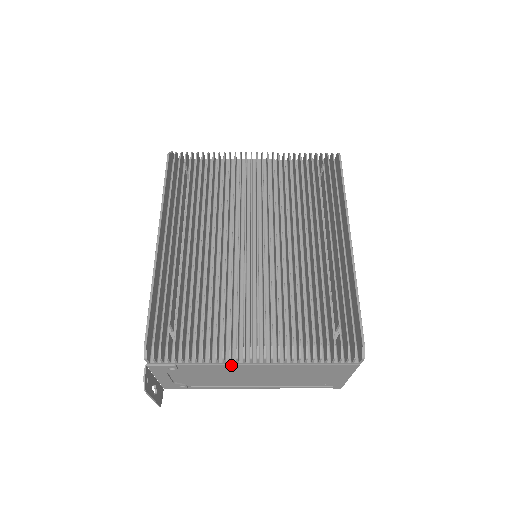
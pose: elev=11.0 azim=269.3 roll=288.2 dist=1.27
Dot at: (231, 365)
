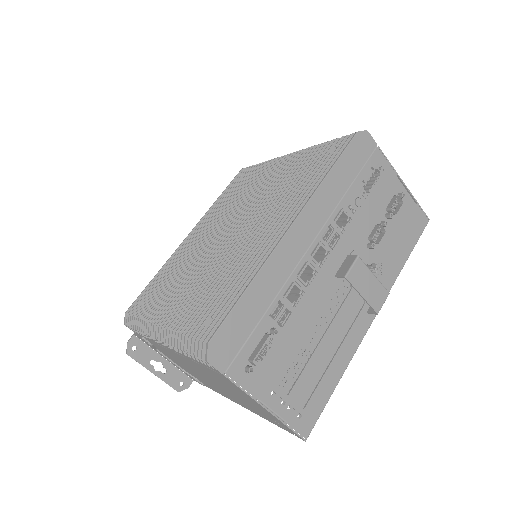
Dot at: (164, 348)
